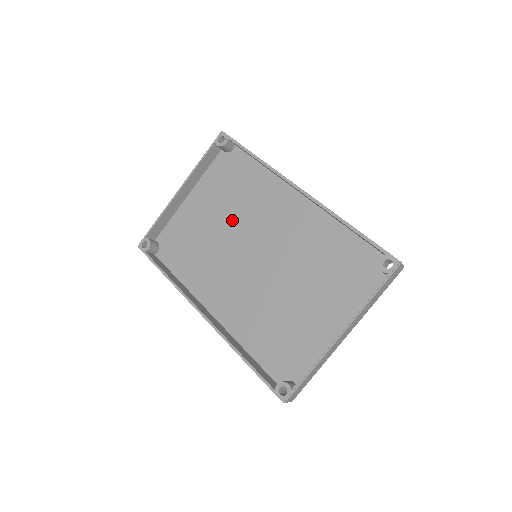
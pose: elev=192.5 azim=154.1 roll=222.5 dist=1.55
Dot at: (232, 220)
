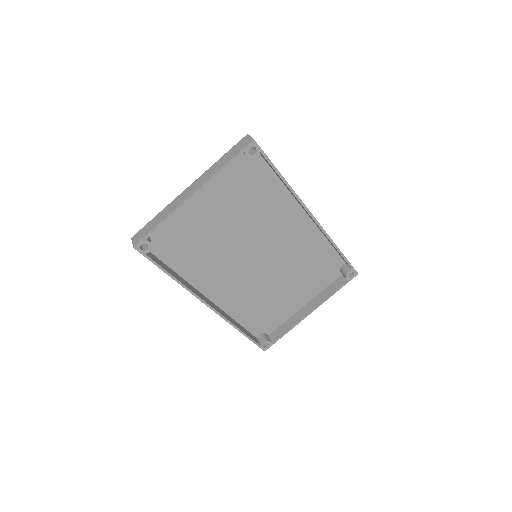
Dot at: (239, 223)
